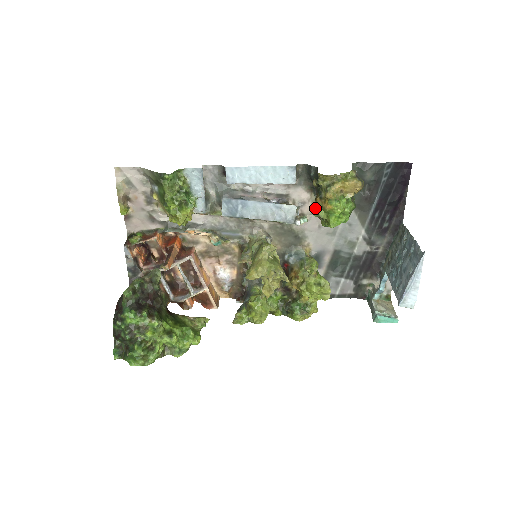
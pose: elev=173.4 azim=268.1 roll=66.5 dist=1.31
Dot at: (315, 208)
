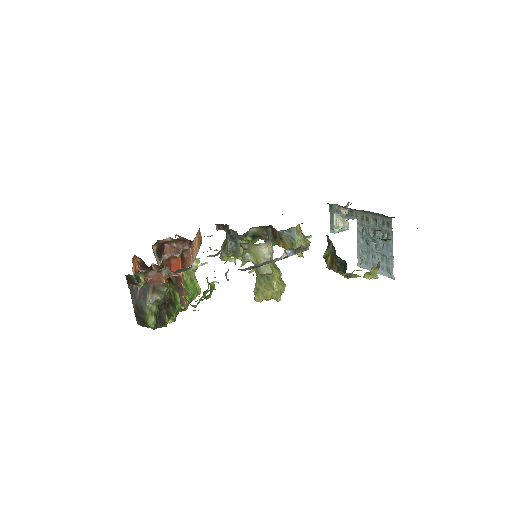
Dot at: (328, 268)
